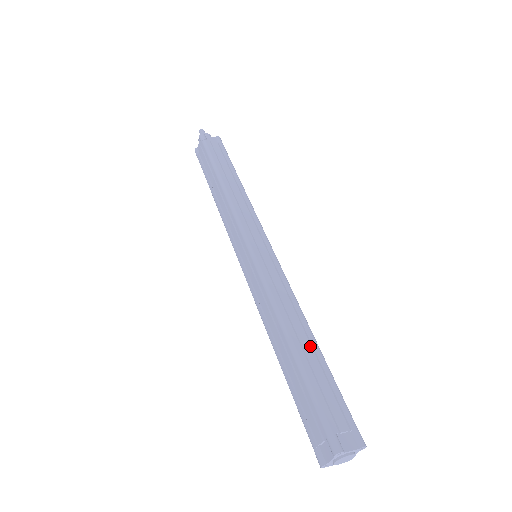
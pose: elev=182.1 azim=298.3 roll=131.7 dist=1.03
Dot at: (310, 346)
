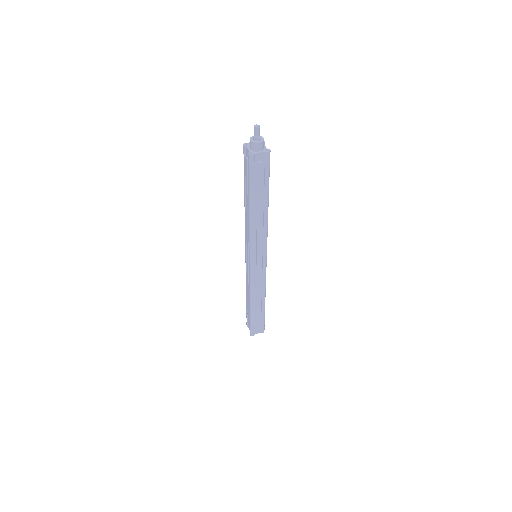
Dot at: (260, 307)
